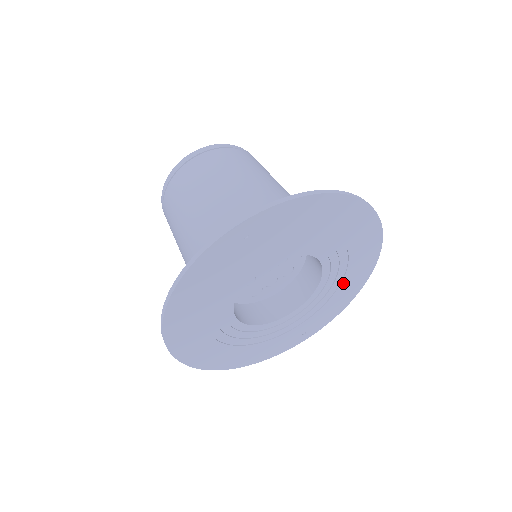
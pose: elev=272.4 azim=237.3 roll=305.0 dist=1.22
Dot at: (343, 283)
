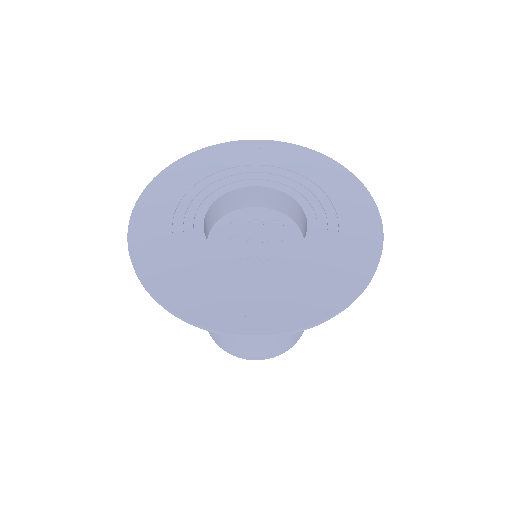
Dot at: (325, 269)
